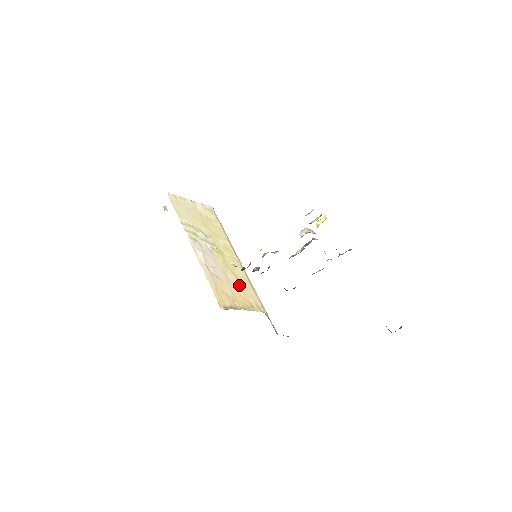
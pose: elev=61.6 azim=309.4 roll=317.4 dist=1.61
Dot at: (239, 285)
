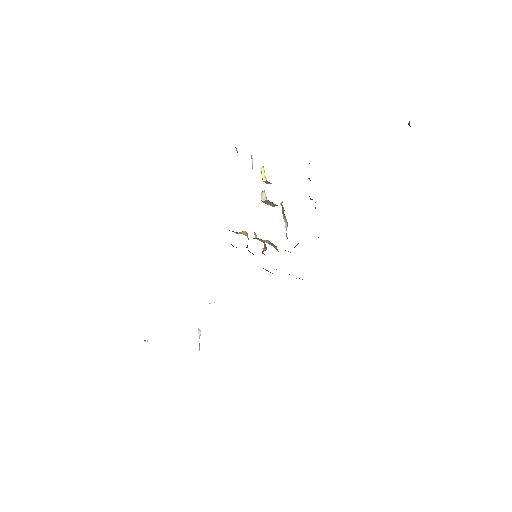
Dot at: occluded
